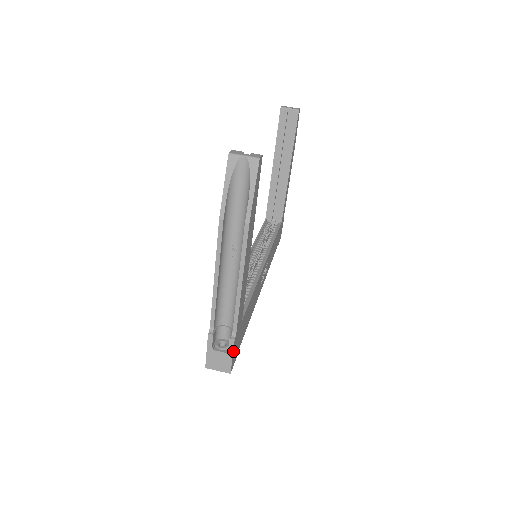
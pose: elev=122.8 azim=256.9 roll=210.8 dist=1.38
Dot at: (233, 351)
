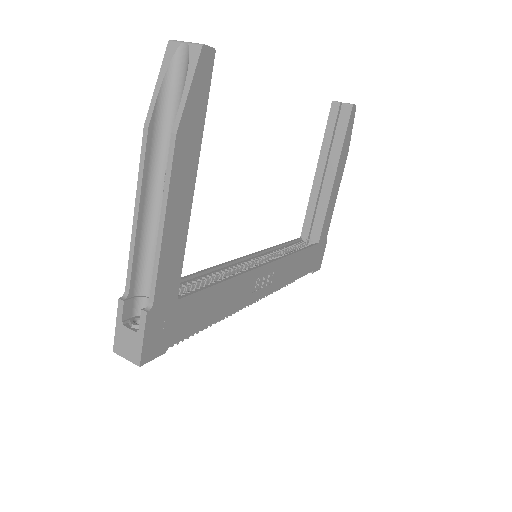
Dot at: (145, 331)
